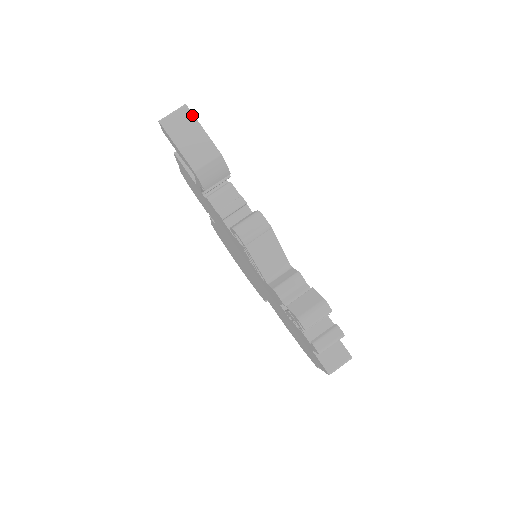
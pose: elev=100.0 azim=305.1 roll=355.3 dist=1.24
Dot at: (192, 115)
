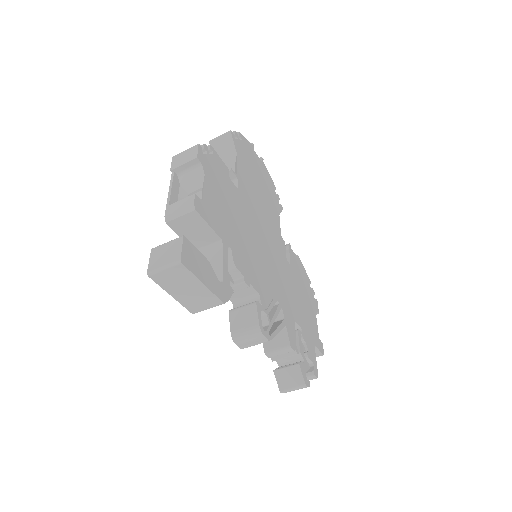
Dot at: (189, 273)
